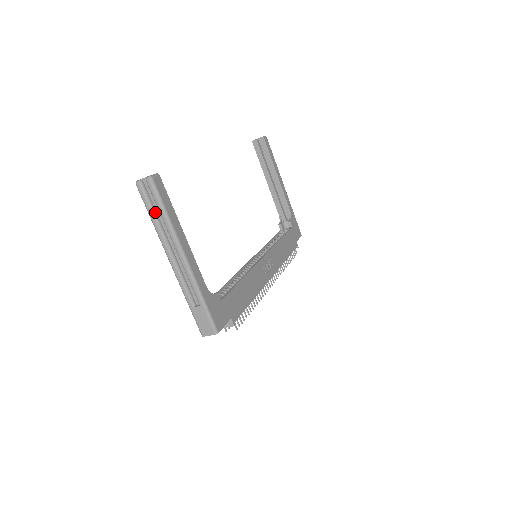
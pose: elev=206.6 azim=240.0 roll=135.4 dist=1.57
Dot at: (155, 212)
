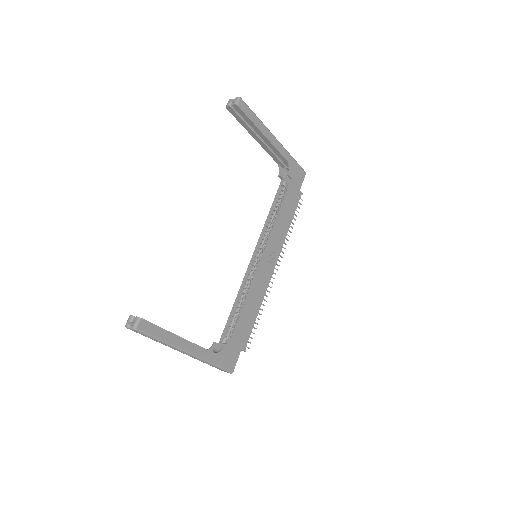
Dot at: occluded
